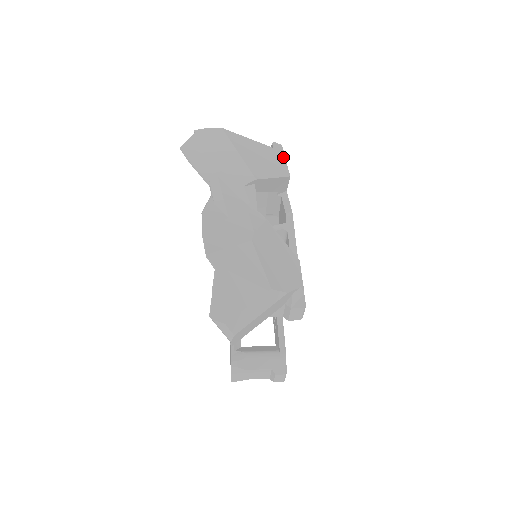
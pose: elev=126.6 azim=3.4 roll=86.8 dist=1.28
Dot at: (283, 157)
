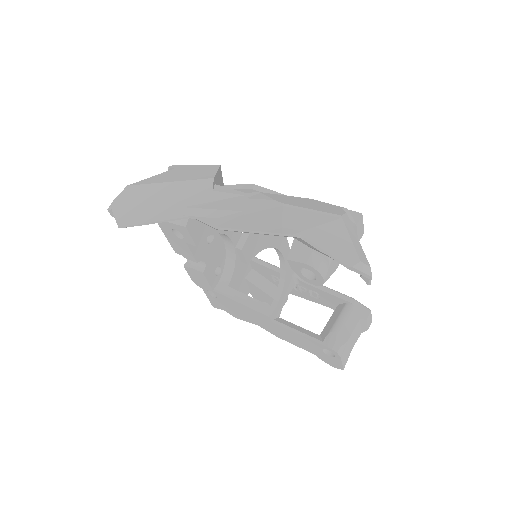
Dot at: (192, 165)
